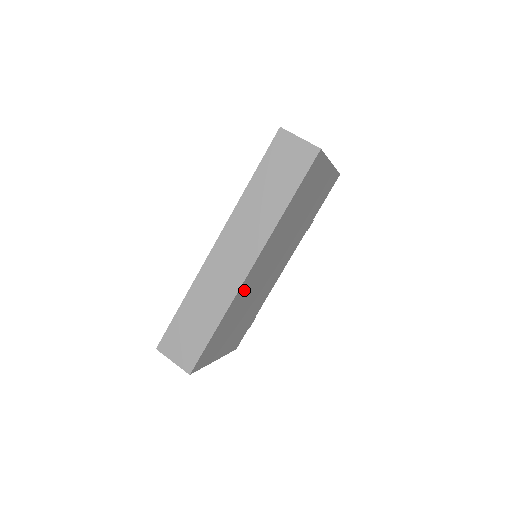
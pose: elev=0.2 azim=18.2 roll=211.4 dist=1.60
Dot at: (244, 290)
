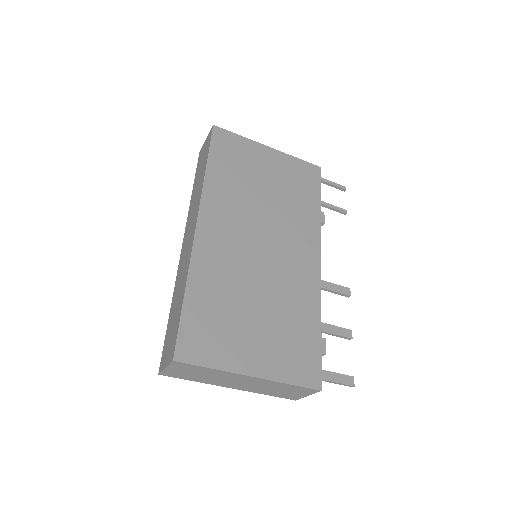
Dot at: (211, 256)
